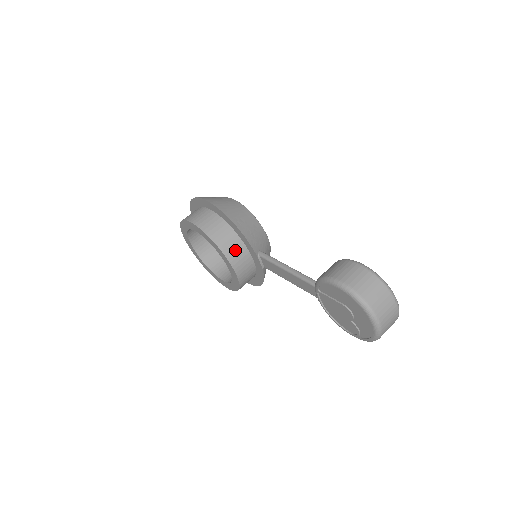
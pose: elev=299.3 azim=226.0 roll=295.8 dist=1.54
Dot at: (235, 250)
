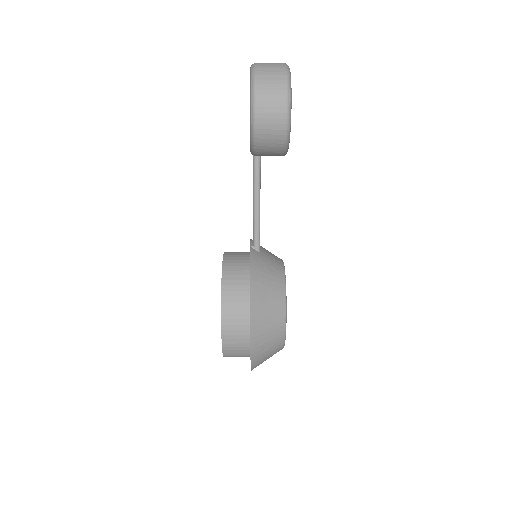
Dot at: occluded
